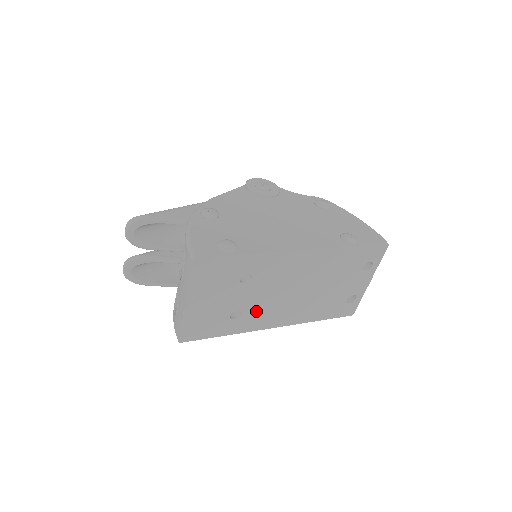
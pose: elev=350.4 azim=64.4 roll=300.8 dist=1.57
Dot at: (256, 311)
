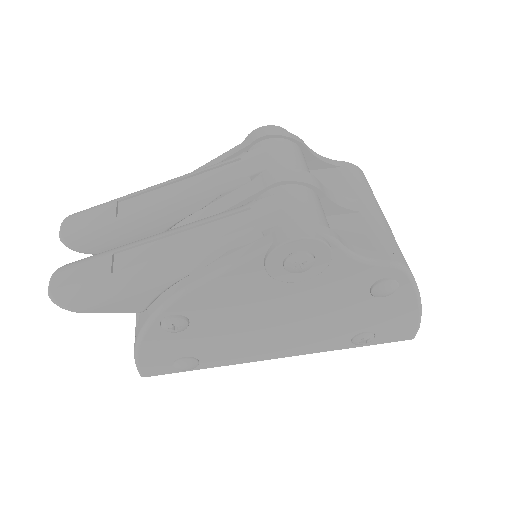
Dot at: occluded
